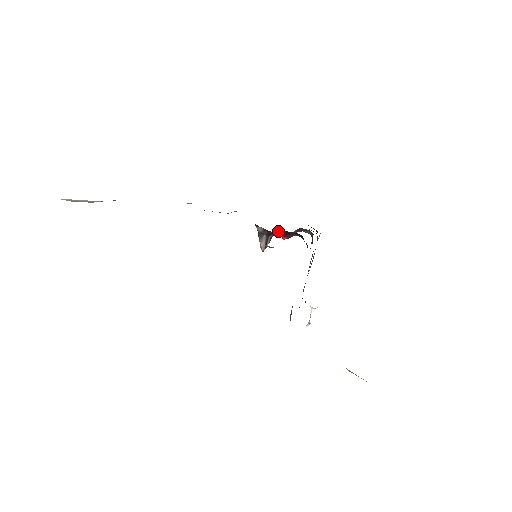
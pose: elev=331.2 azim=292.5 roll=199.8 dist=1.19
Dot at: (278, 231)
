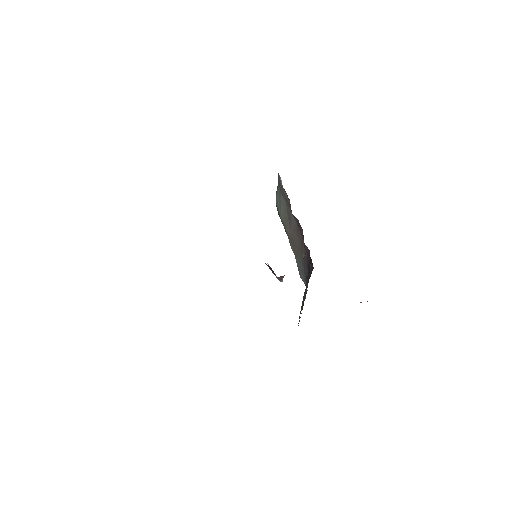
Dot at: occluded
